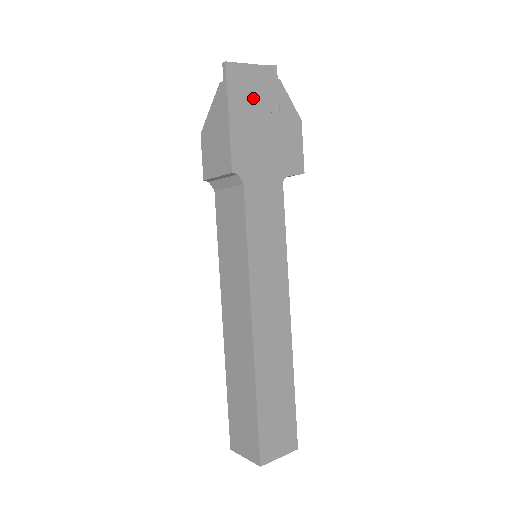
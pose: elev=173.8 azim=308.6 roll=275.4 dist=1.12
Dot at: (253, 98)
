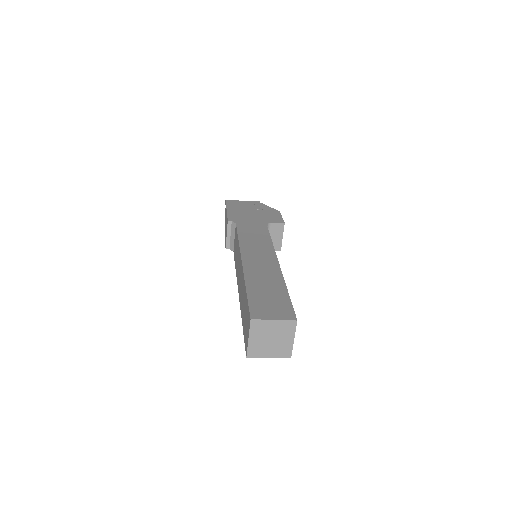
Dot at: (243, 207)
